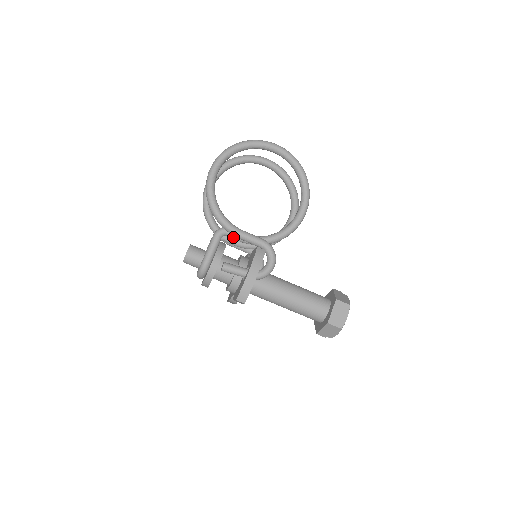
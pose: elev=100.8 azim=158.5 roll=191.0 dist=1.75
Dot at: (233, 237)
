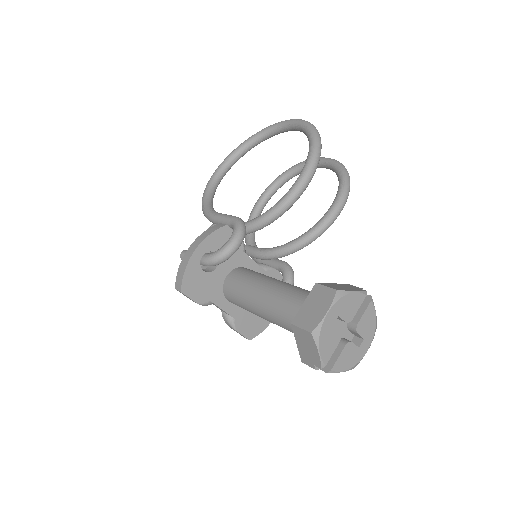
Dot at: occluded
